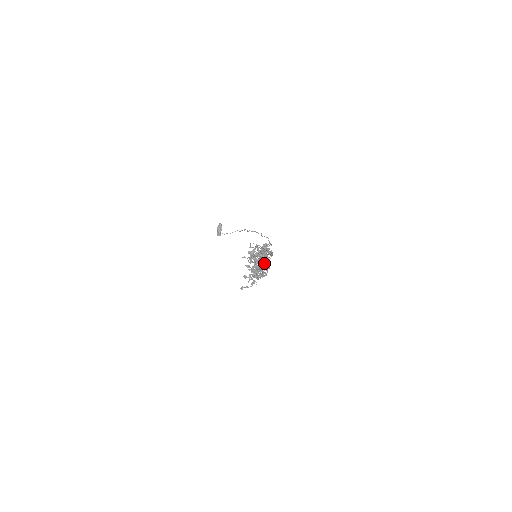
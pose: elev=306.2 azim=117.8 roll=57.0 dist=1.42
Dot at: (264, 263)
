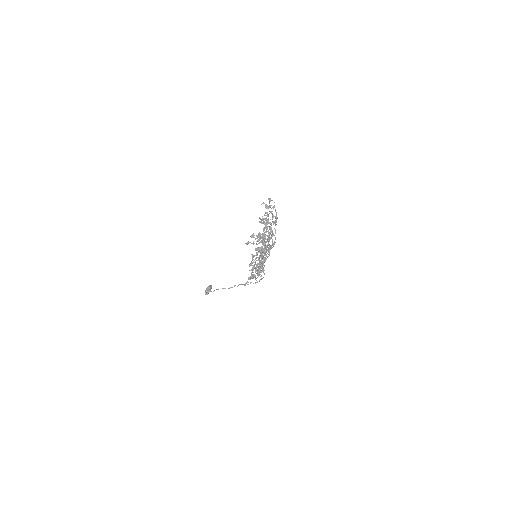
Dot at: occluded
